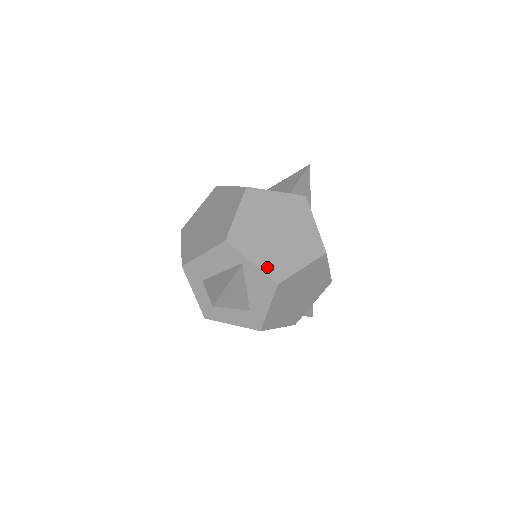
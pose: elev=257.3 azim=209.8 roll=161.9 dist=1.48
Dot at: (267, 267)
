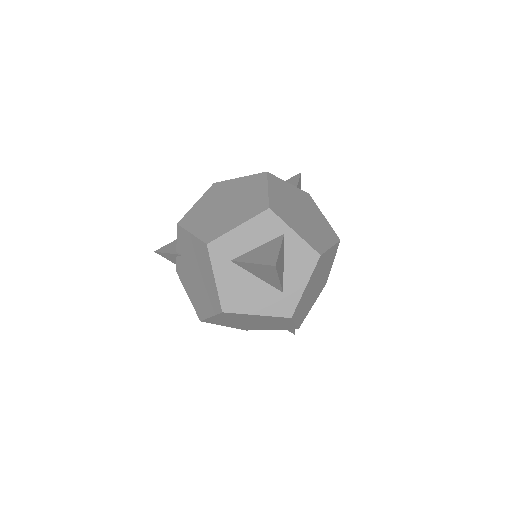
Dot at: (307, 239)
